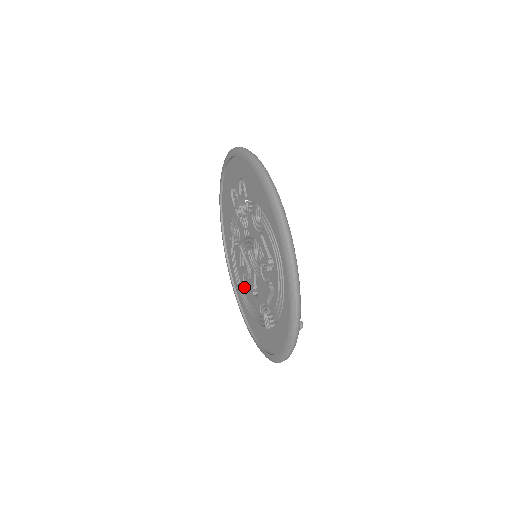
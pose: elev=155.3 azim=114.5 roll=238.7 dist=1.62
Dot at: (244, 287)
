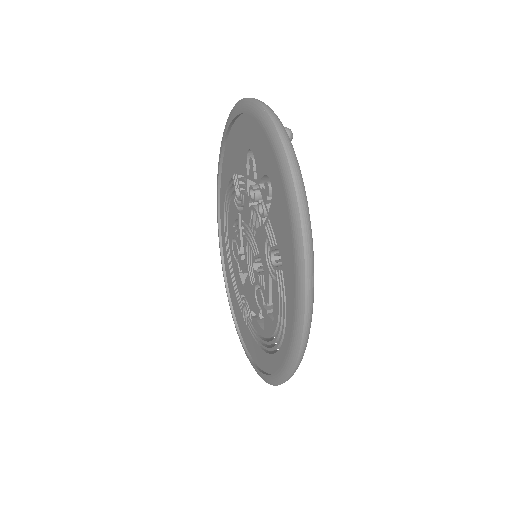
Dot at: (231, 246)
